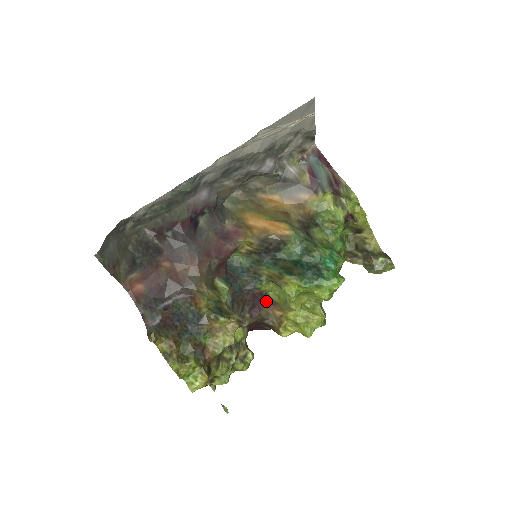
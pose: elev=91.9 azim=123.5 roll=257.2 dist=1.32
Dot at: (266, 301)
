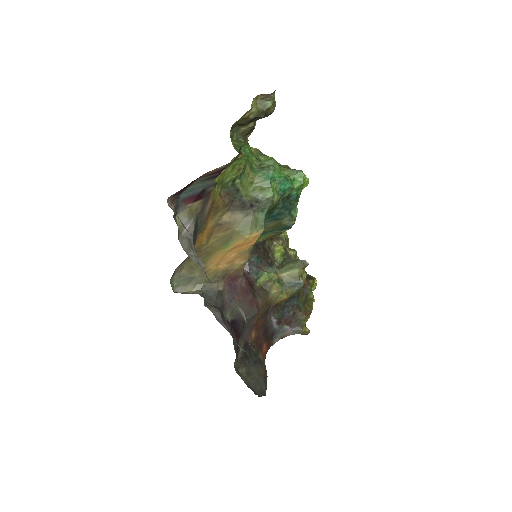
Dot at: occluded
